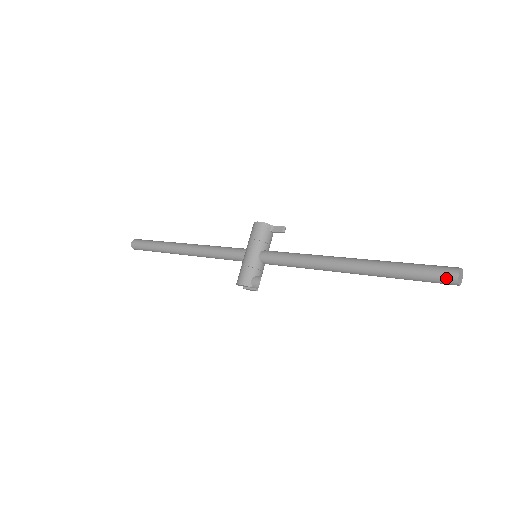
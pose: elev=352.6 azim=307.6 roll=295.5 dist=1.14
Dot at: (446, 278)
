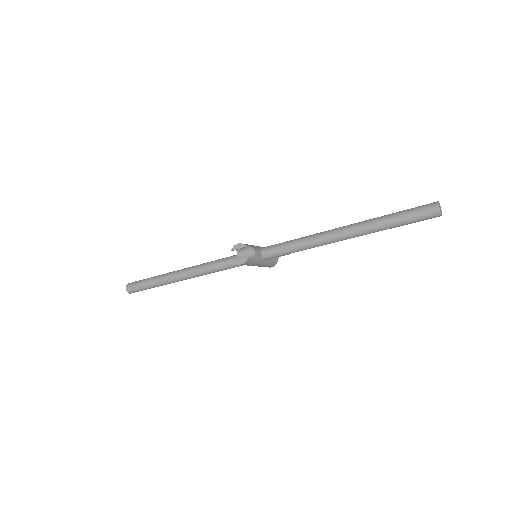
Dot at: (428, 204)
